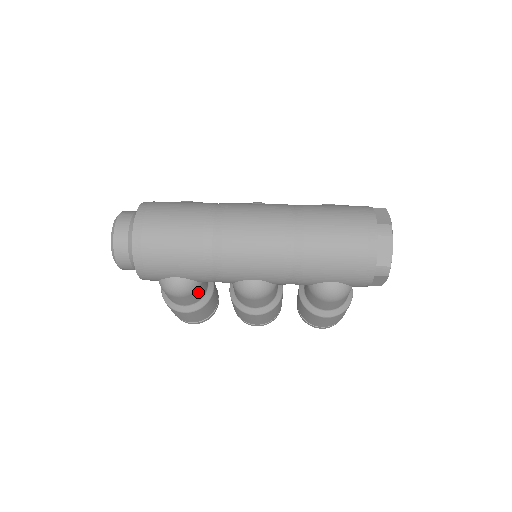
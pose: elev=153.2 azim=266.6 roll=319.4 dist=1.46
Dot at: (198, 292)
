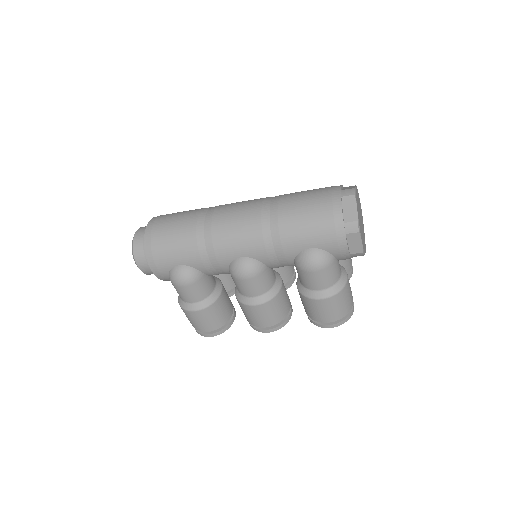
Dot at: (202, 284)
